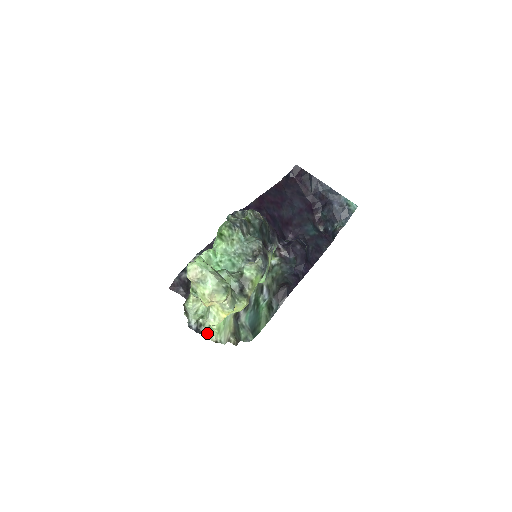
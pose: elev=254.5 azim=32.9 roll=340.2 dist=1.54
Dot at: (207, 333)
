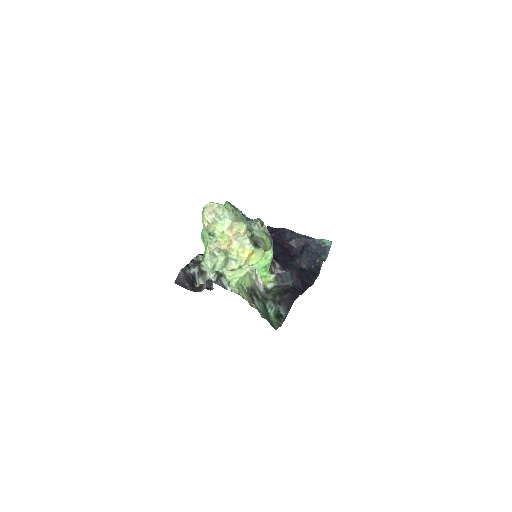
Dot at: (228, 286)
